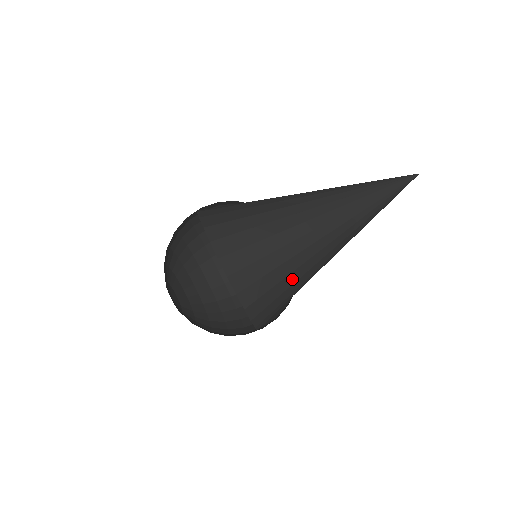
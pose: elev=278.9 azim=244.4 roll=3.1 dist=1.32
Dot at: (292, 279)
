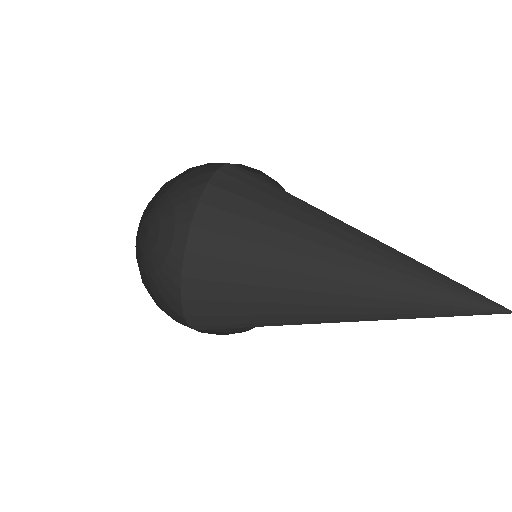
Dot at: (277, 222)
